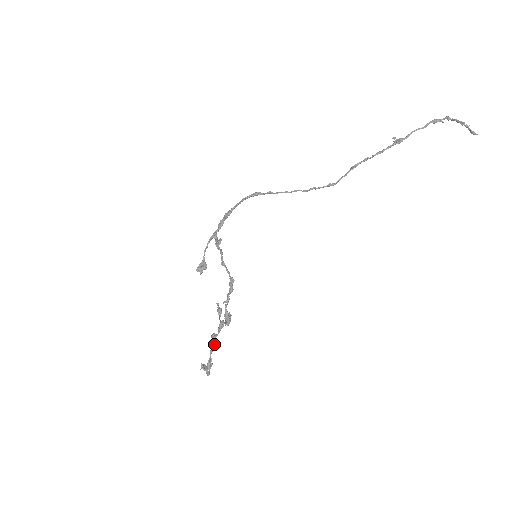
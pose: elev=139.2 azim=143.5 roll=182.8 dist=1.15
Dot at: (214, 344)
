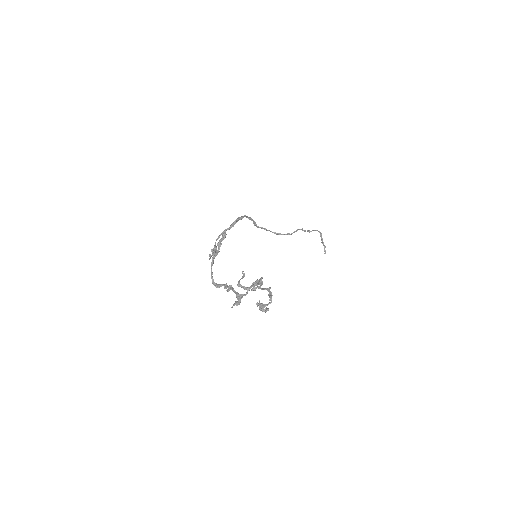
Dot at: occluded
